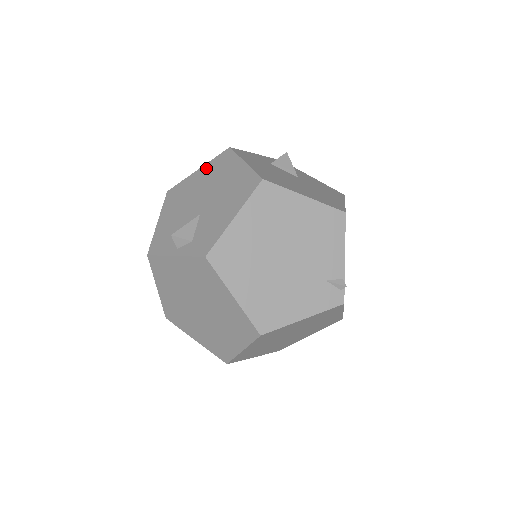
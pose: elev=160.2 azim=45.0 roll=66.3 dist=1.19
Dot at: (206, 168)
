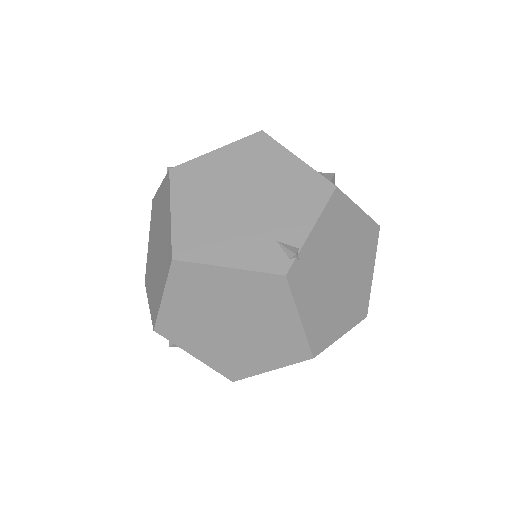
Dot at: occluded
